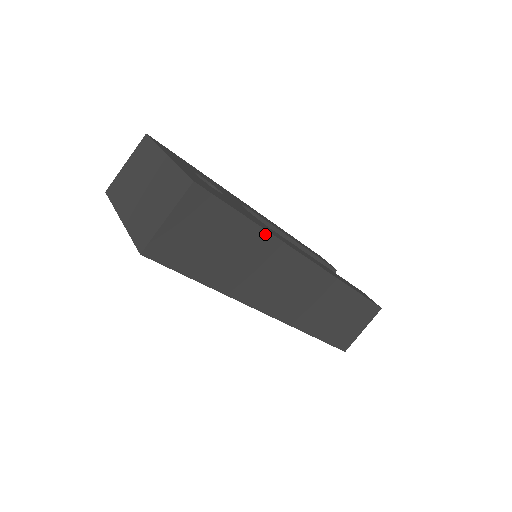
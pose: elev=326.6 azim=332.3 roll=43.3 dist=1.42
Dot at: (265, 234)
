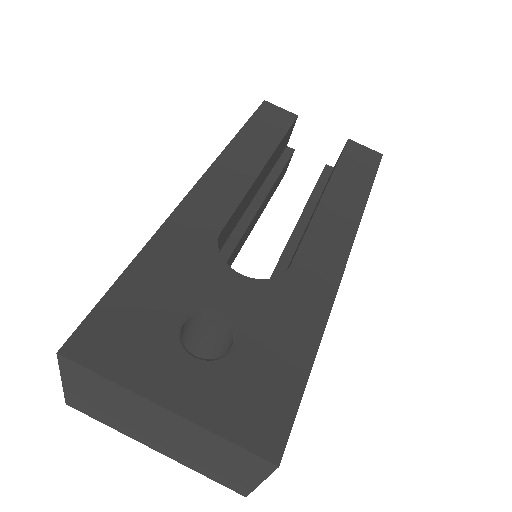
Dot at: (322, 333)
